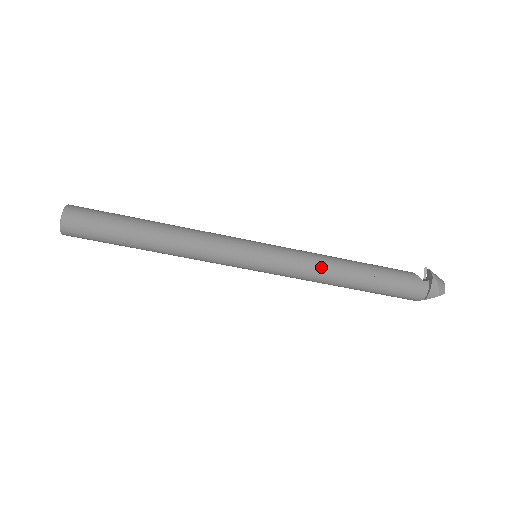
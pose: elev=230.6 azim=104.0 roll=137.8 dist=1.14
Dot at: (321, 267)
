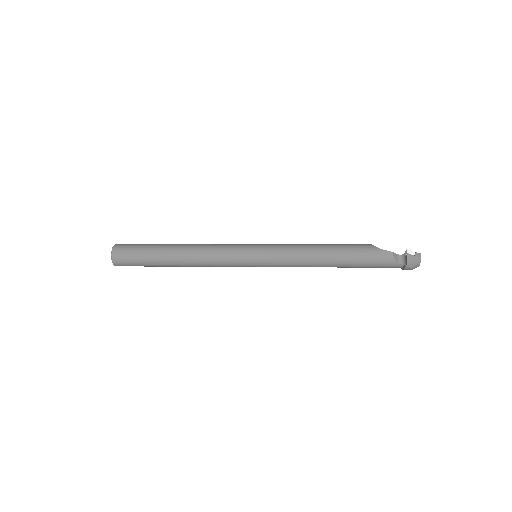
Dot at: (307, 266)
